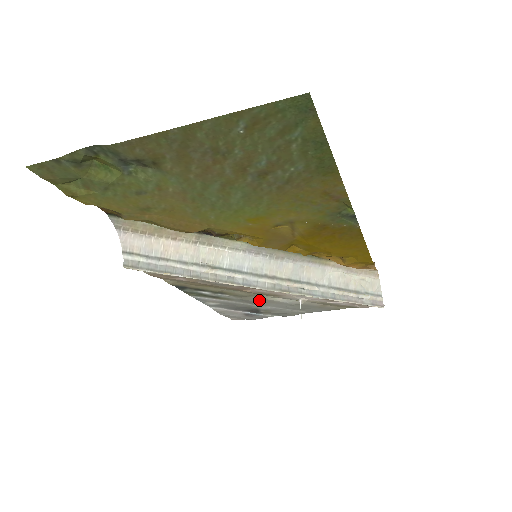
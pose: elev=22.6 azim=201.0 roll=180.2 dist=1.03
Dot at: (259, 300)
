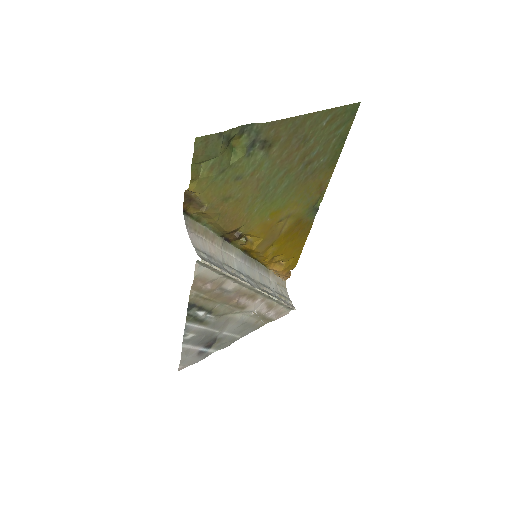
Dot at: (227, 320)
